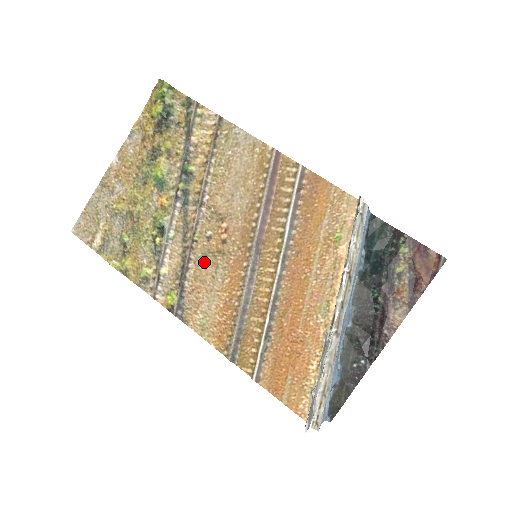
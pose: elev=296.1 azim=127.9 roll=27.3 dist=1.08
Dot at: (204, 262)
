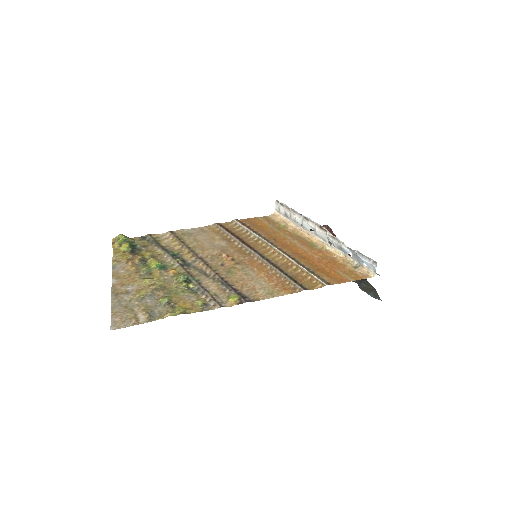
Dot at: (232, 274)
